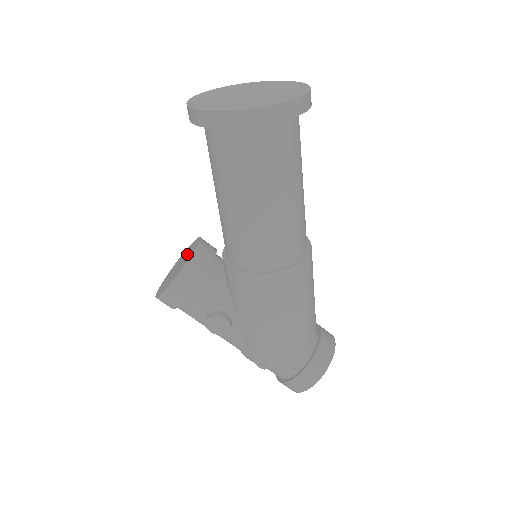
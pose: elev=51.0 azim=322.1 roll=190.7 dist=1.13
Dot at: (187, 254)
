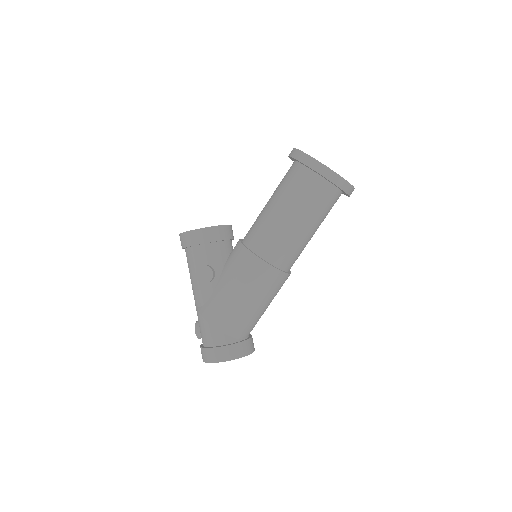
Dot at: occluded
